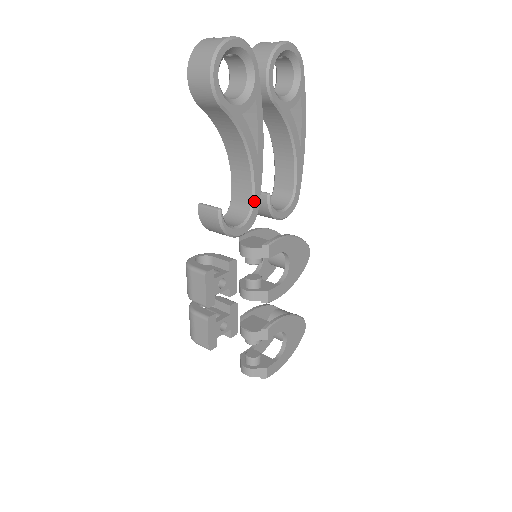
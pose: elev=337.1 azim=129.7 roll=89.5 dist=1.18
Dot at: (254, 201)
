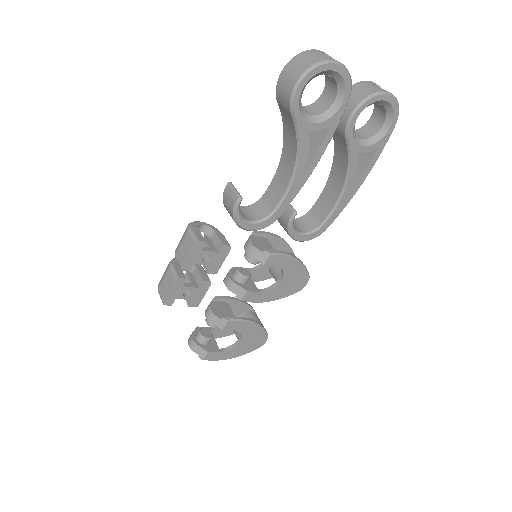
Dot at: (277, 209)
